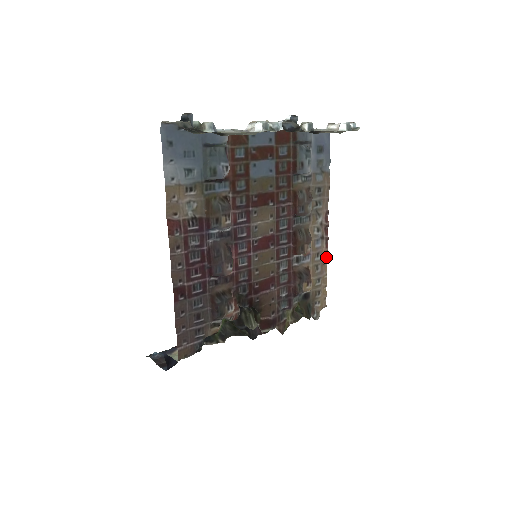
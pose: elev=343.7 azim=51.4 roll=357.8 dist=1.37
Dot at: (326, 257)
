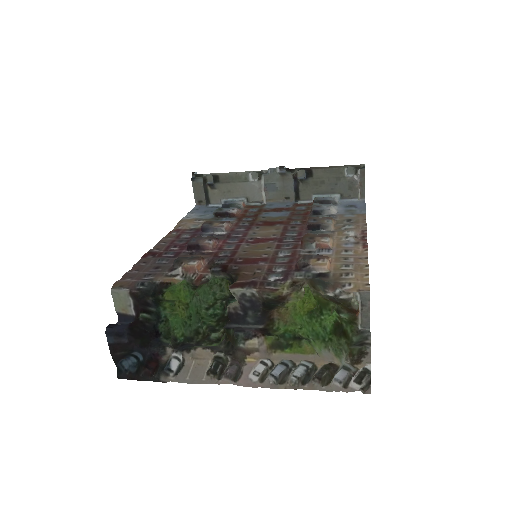
Dot at: (365, 255)
